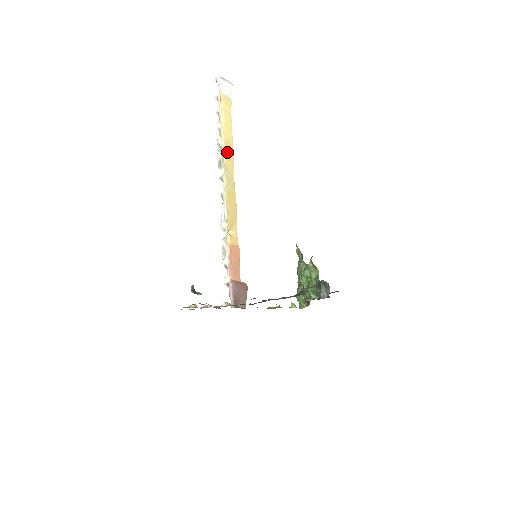
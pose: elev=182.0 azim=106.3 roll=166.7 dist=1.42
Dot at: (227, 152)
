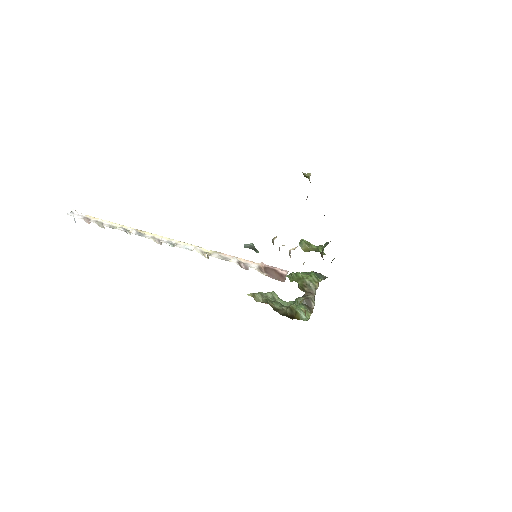
Dot at: occluded
